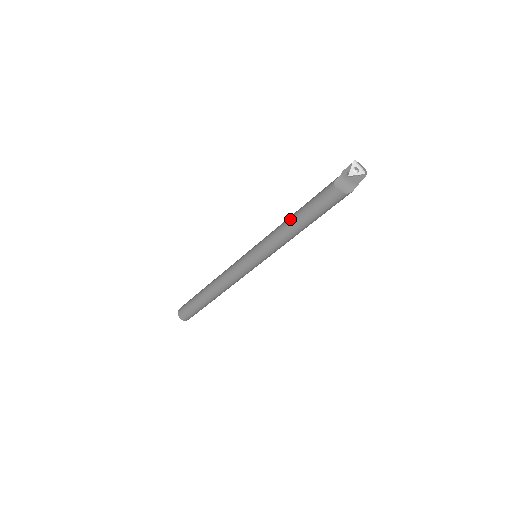
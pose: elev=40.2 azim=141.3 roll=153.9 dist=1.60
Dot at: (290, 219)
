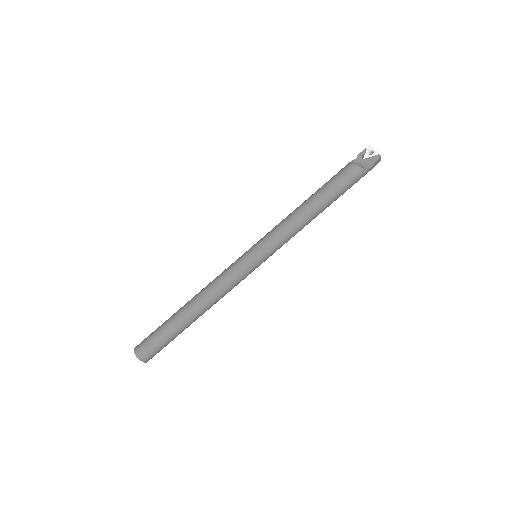
Dot at: (302, 203)
